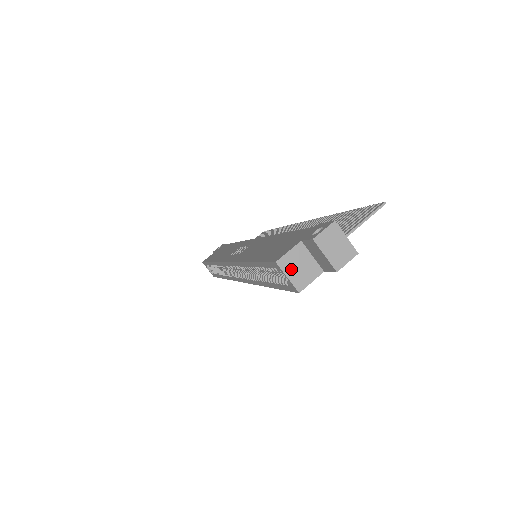
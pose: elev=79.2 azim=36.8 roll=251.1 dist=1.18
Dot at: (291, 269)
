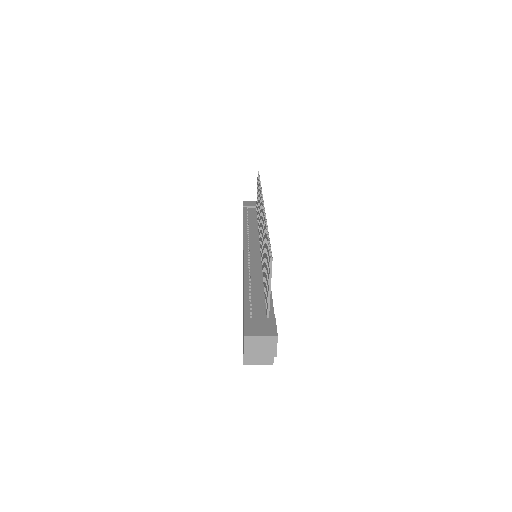
Dot at: (255, 359)
